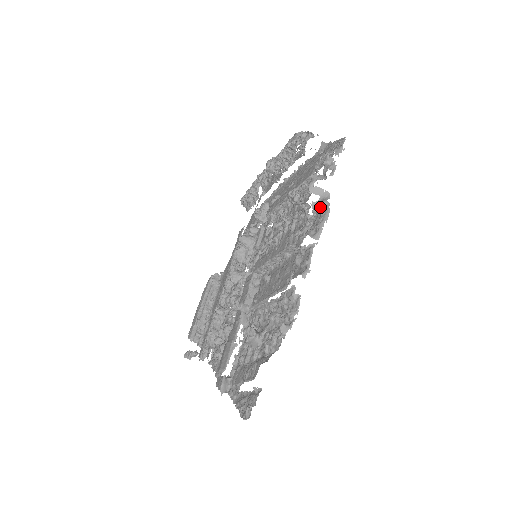
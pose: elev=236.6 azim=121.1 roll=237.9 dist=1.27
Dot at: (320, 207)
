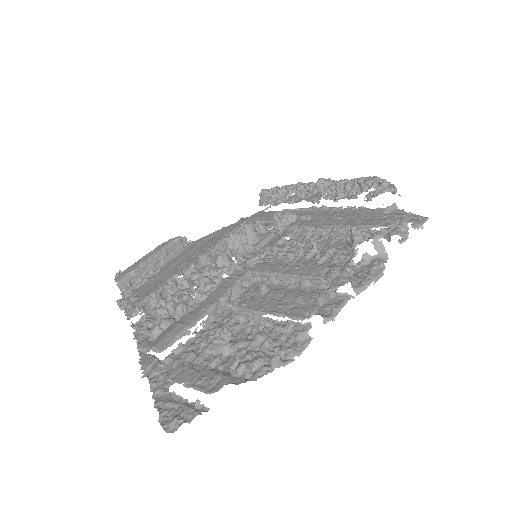
Dot at: (373, 264)
